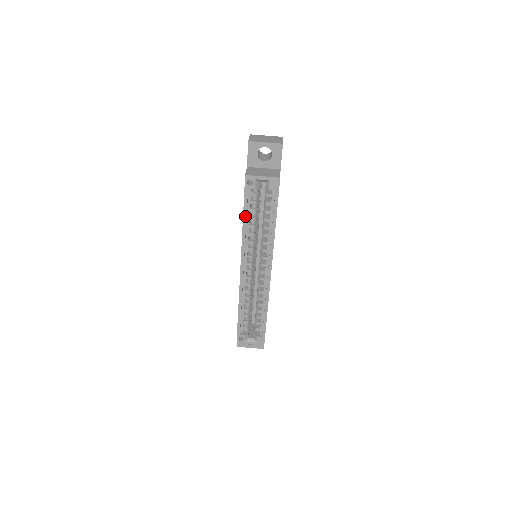
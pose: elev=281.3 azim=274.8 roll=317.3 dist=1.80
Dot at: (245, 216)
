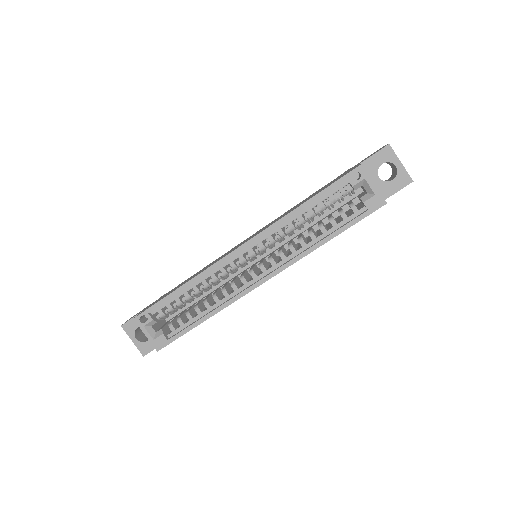
Dot at: (311, 201)
